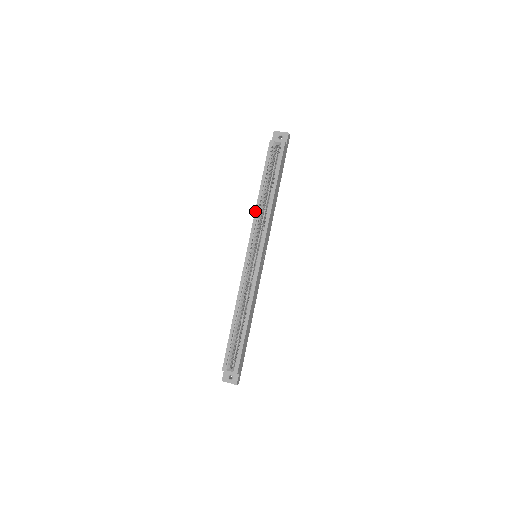
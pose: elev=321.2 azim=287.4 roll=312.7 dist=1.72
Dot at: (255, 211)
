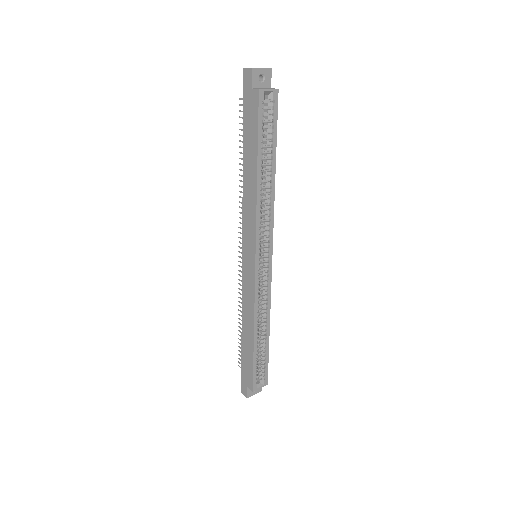
Dot at: (257, 205)
